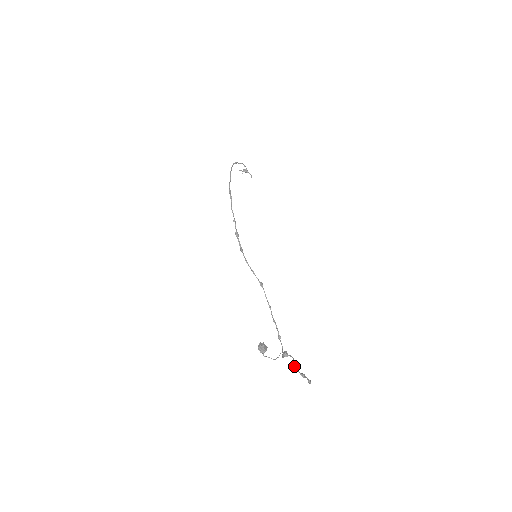
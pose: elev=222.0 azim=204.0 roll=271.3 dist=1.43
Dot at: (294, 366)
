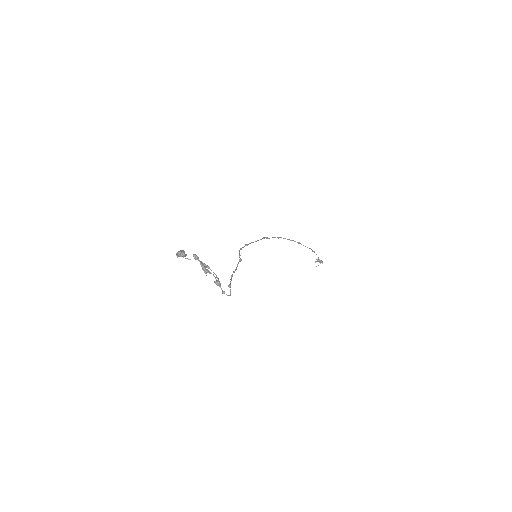
Dot at: occluded
